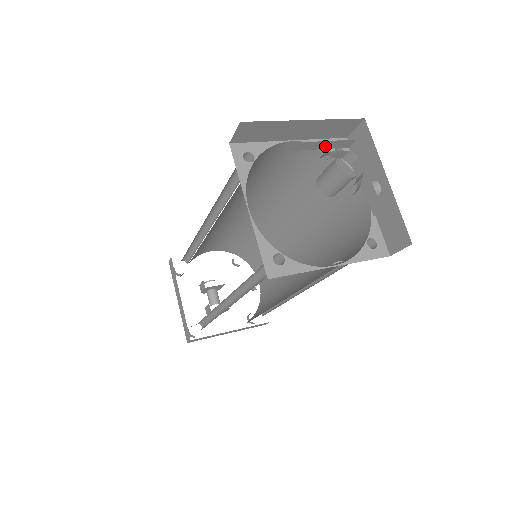
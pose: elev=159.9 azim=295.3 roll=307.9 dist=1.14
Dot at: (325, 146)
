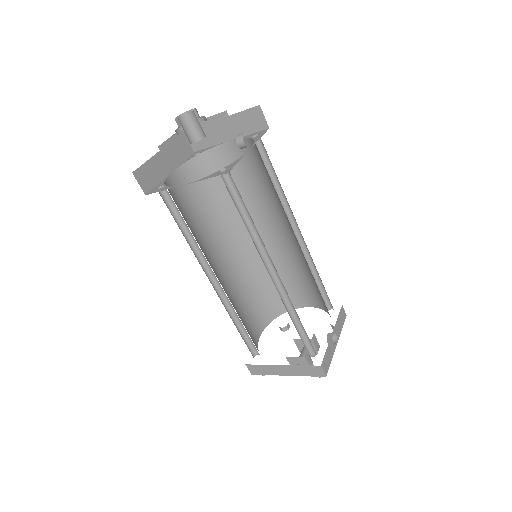
Dot at: (212, 123)
